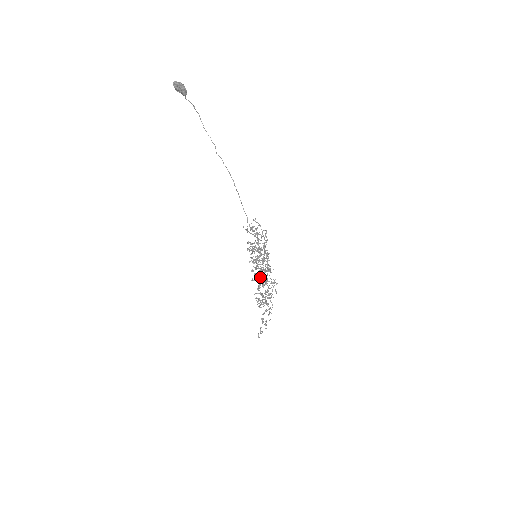
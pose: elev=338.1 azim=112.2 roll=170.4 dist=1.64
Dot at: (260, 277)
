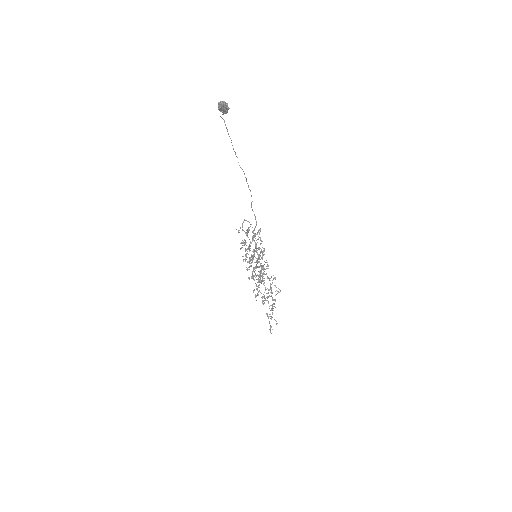
Dot at: (262, 275)
